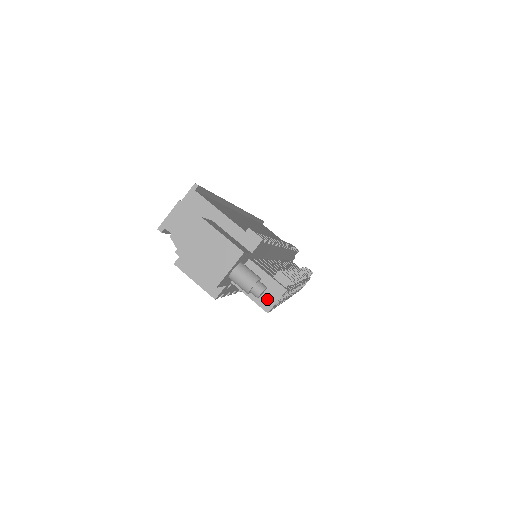
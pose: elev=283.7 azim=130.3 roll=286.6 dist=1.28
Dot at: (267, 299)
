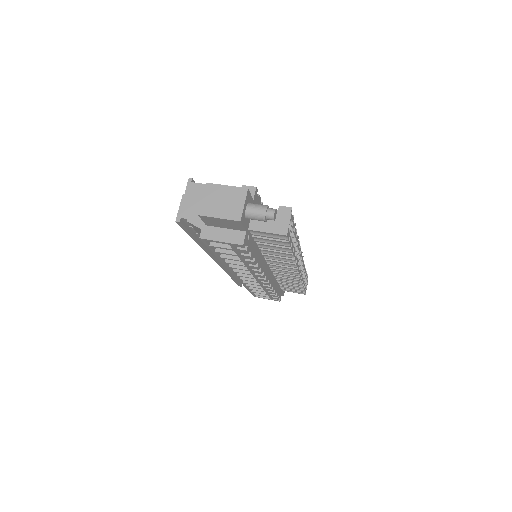
Dot at: (281, 226)
